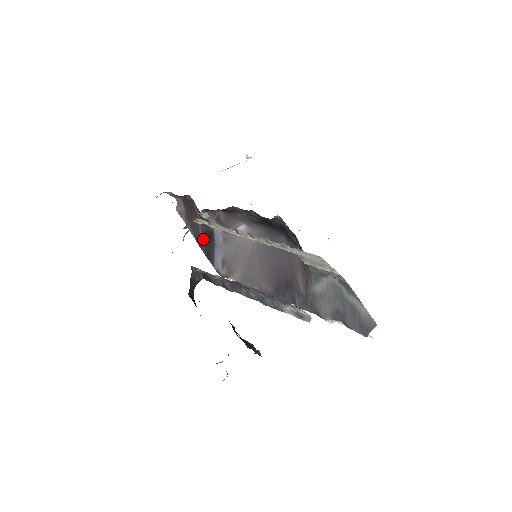
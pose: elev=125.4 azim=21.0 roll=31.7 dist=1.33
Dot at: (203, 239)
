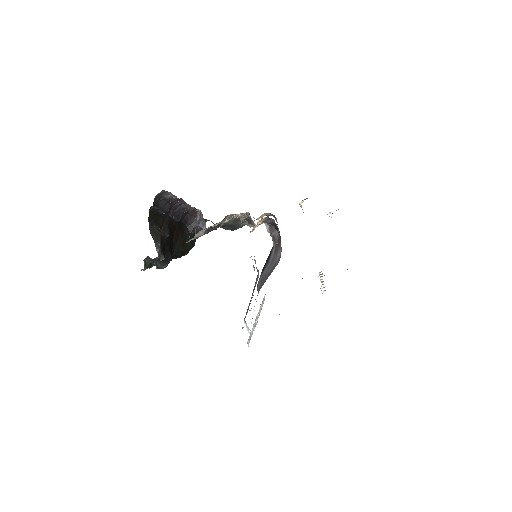
Dot at: occluded
